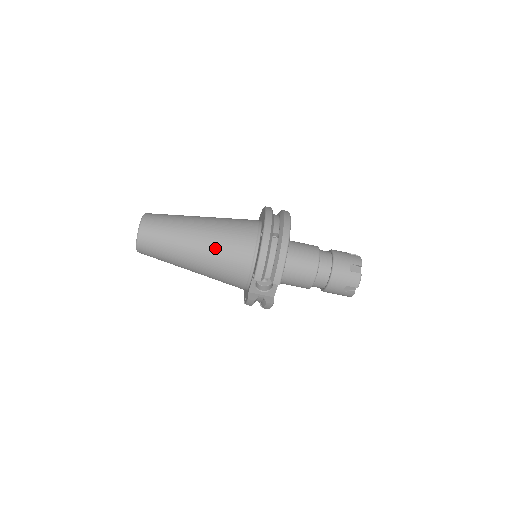
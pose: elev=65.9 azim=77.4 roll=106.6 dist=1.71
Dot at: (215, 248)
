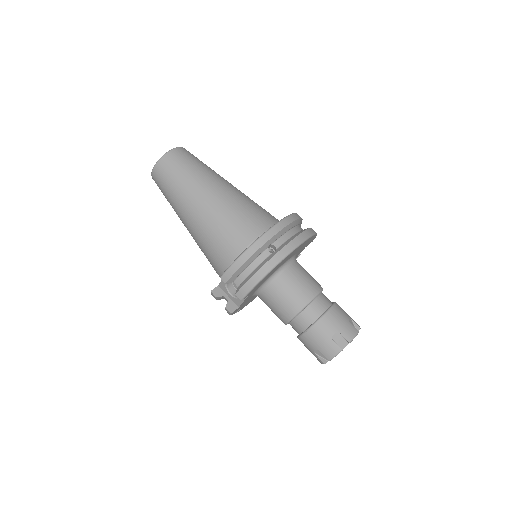
Dot at: (211, 222)
